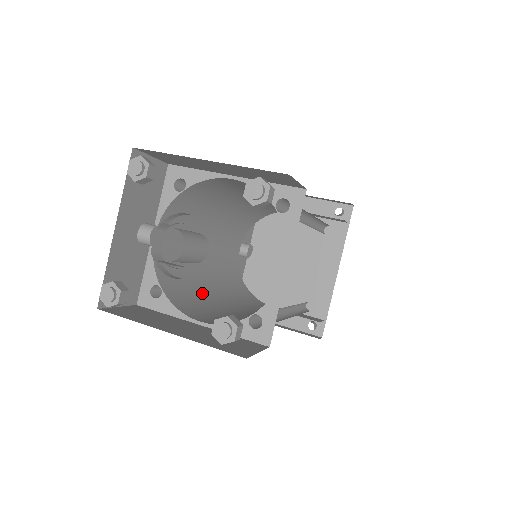
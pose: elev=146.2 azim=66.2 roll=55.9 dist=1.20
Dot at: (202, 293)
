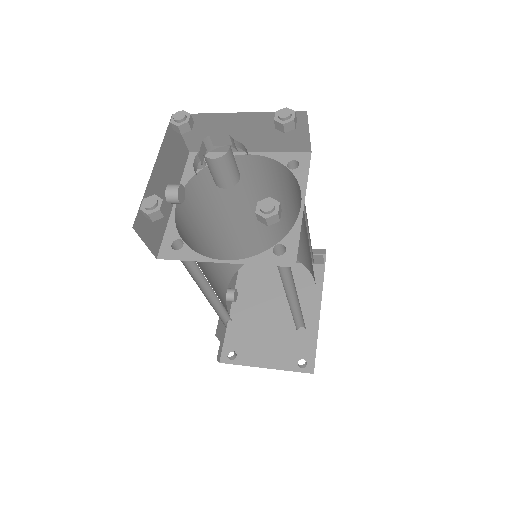
Dot at: occluded
